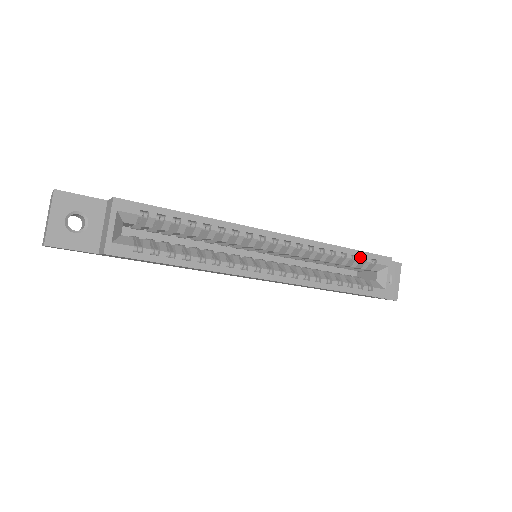
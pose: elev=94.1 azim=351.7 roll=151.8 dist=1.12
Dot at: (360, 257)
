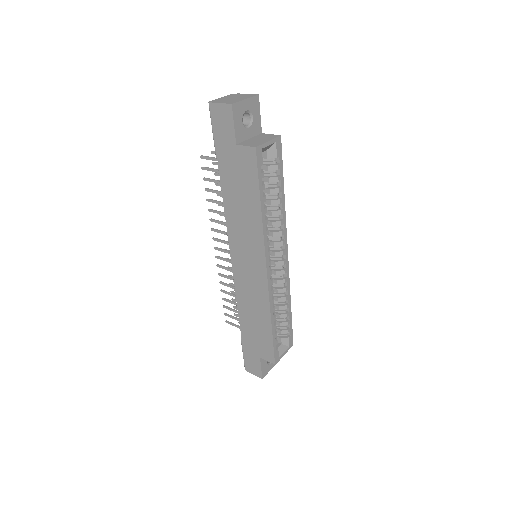
Dot at: (289, 323)
